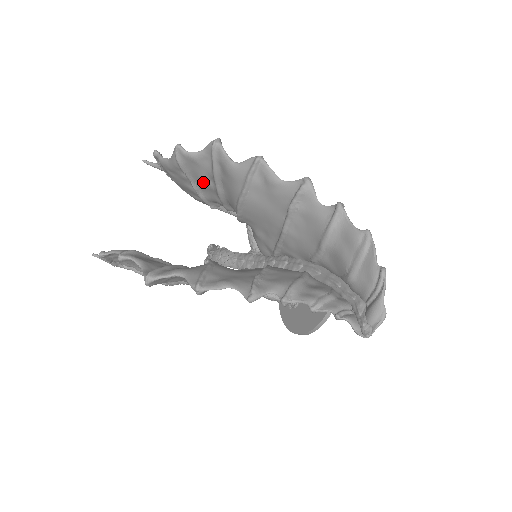
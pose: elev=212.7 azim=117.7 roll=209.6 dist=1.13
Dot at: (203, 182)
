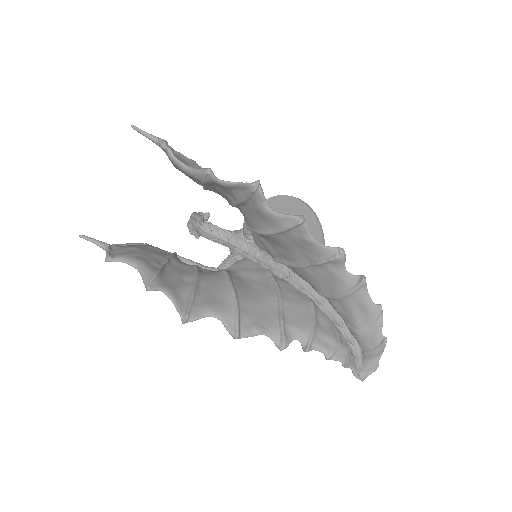
Dot at: (219, 192)
